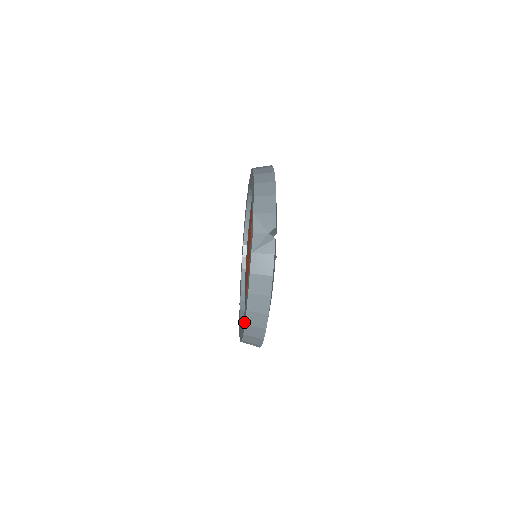
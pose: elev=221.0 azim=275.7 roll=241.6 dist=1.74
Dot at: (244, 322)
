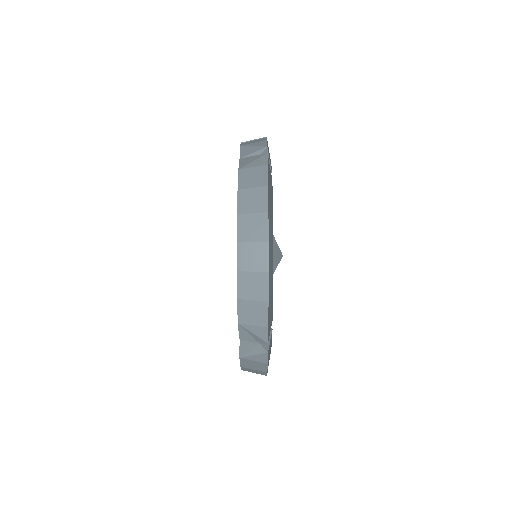
Dot at: occluded
